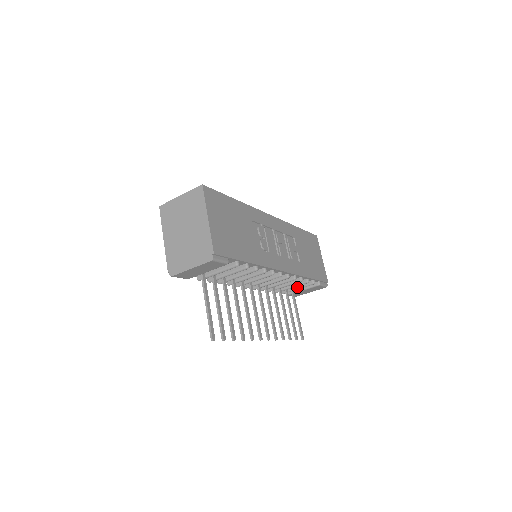
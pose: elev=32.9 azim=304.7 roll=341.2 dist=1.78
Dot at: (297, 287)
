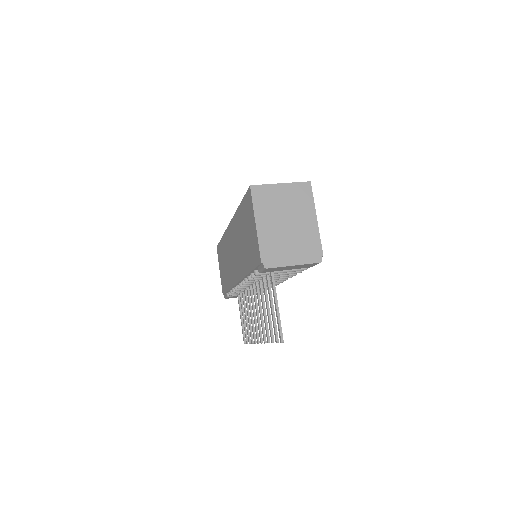
Dot at: occluded
